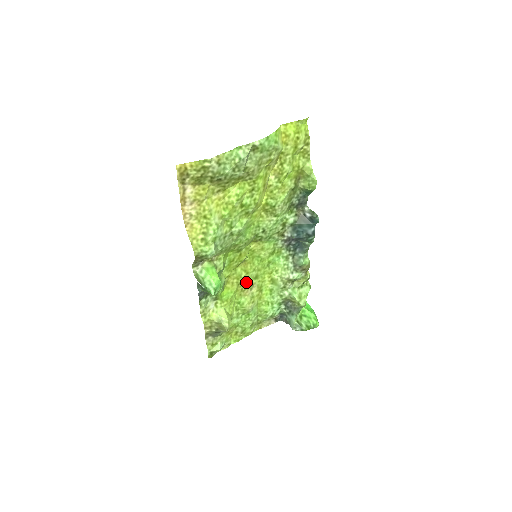
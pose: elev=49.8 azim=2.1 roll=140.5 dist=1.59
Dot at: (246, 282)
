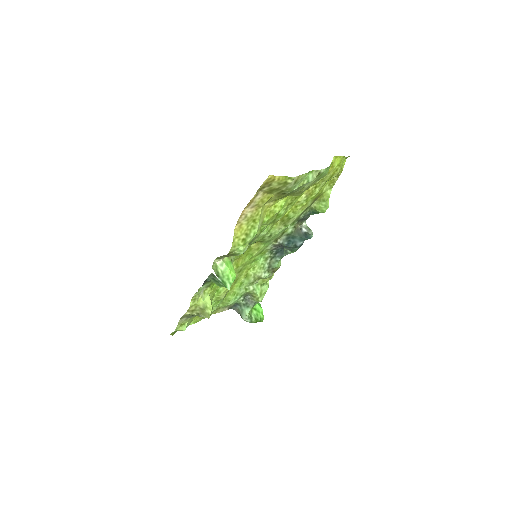
Dot at: occluded
